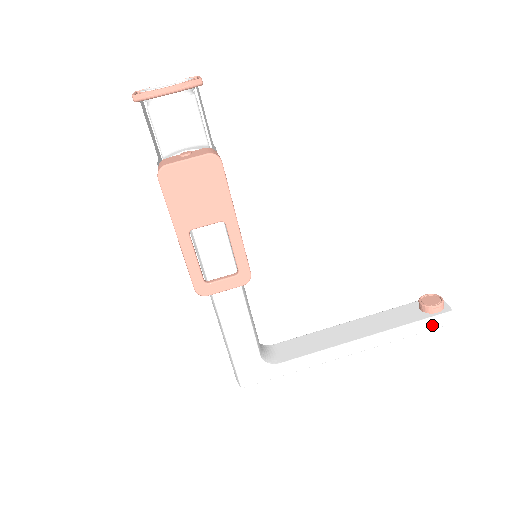
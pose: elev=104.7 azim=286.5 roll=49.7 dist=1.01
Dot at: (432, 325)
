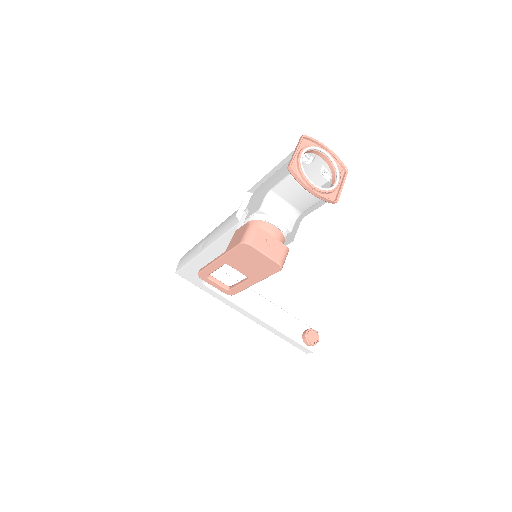
Dot at: (297, 346)
